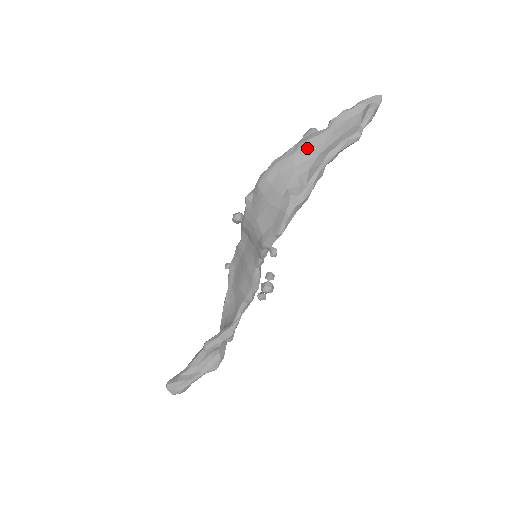
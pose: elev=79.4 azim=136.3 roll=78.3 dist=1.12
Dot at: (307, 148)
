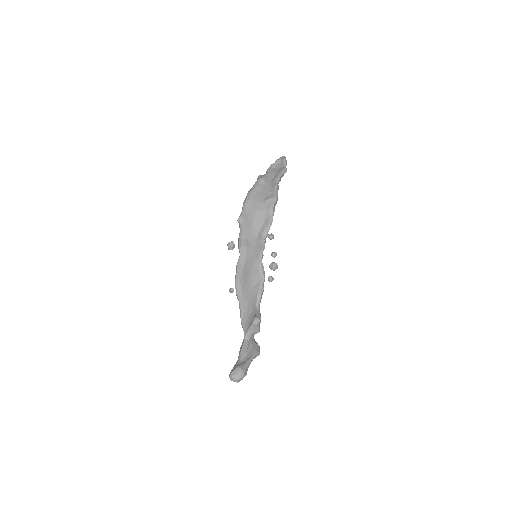
Dot at: (264, 180)
